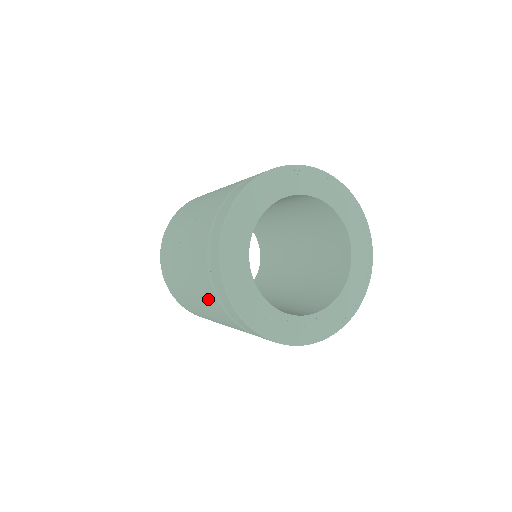
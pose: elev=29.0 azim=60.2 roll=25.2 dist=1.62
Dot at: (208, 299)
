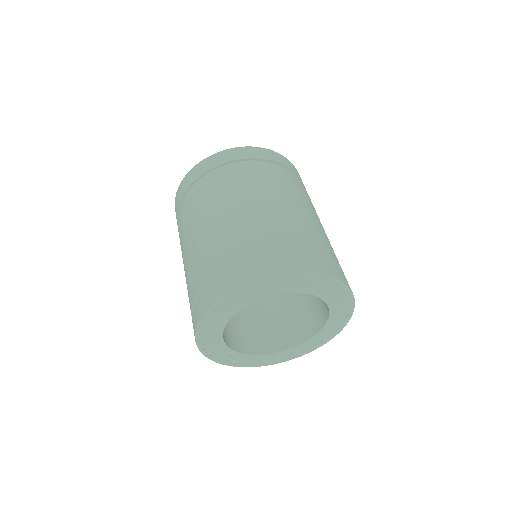
Dot at: (188, 295)
